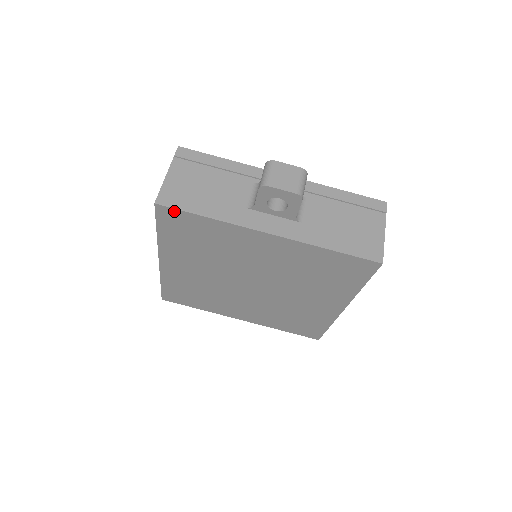
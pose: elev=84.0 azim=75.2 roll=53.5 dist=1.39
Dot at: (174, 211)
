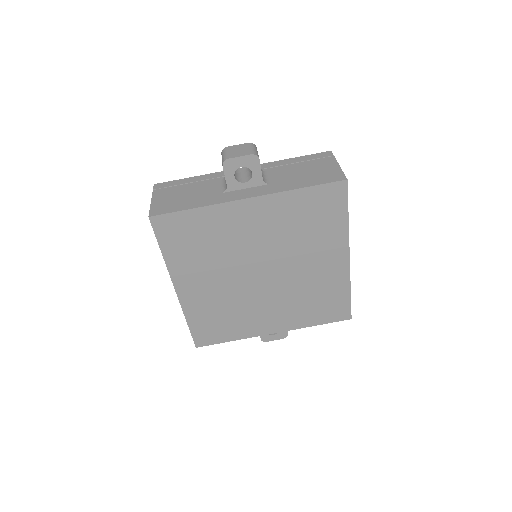
Dot at: (166, 217)
